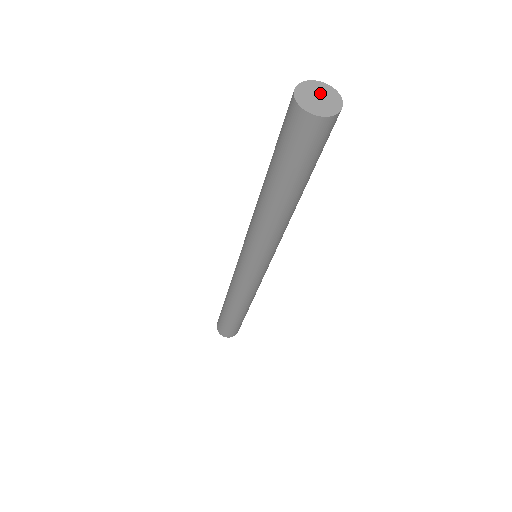
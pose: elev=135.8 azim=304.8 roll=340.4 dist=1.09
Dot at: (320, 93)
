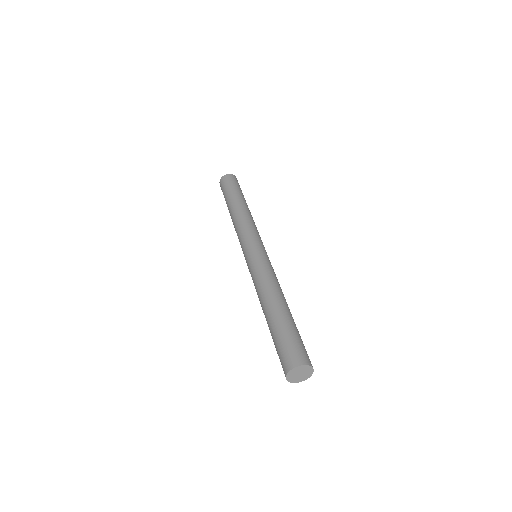
Dot at: (303, 372)
